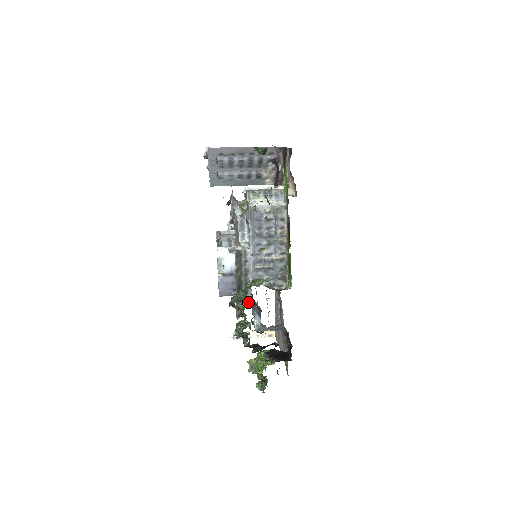
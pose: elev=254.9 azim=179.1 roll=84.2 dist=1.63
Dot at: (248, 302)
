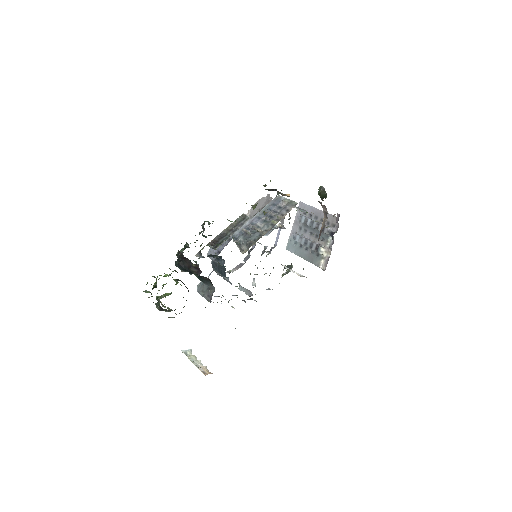
Dot at: occluded
